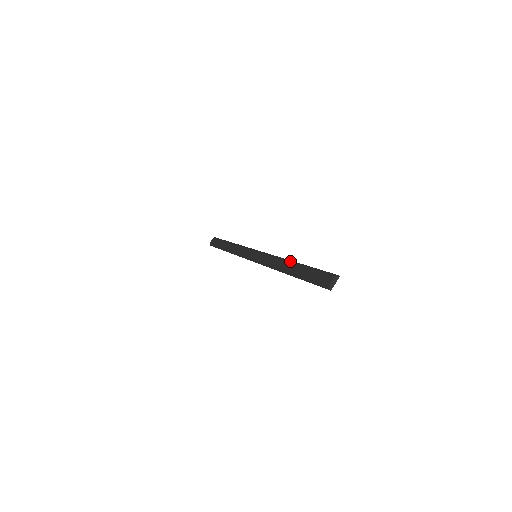
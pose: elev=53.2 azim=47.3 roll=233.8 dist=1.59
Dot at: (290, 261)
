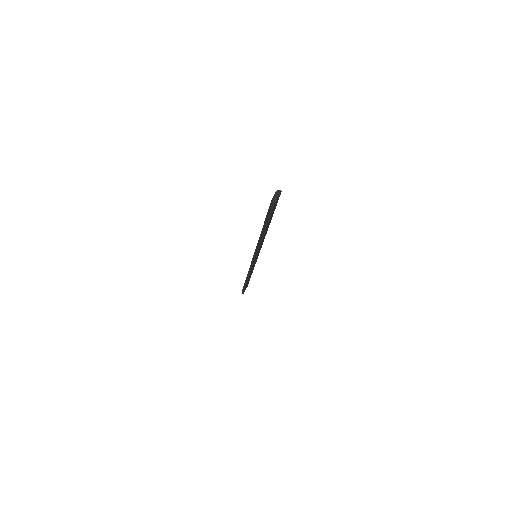
Dot at: occluded
